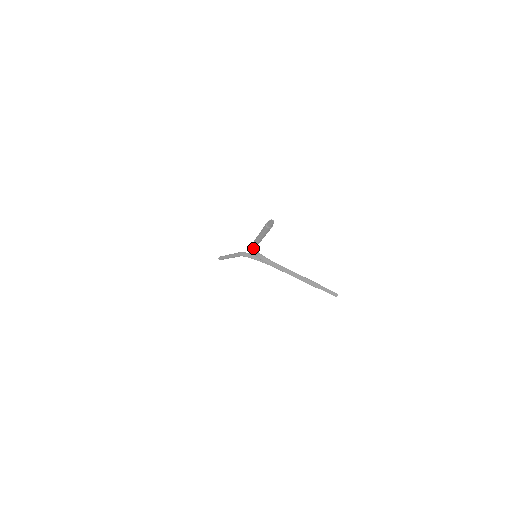
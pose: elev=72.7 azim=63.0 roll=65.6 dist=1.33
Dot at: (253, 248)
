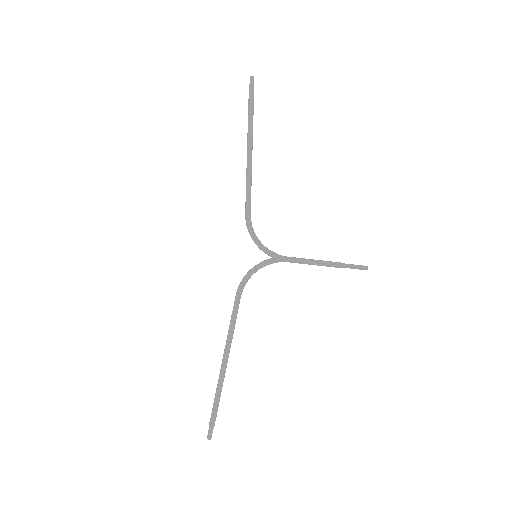
Dot at: (248, 200)
